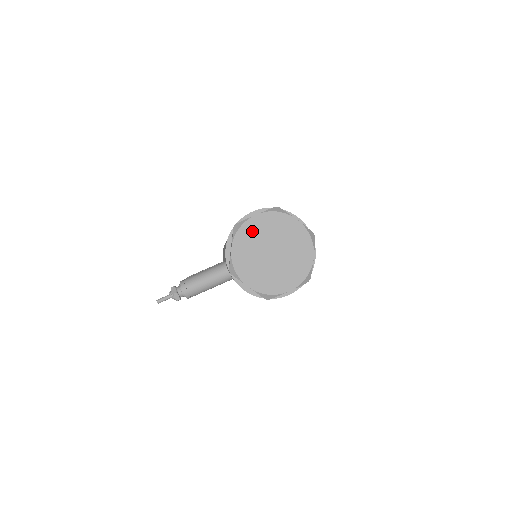
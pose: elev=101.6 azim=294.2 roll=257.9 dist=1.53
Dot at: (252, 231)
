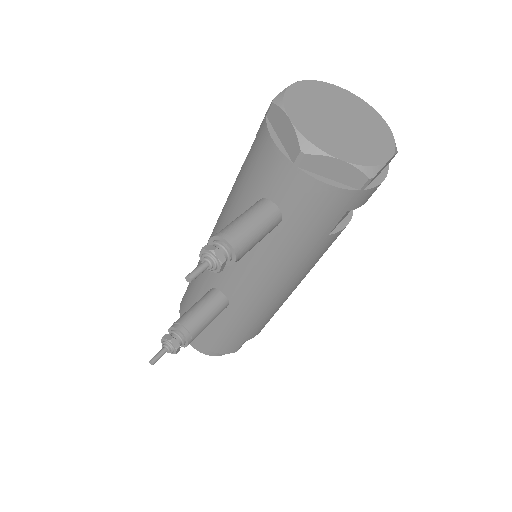
Dot at: (300, 100)
